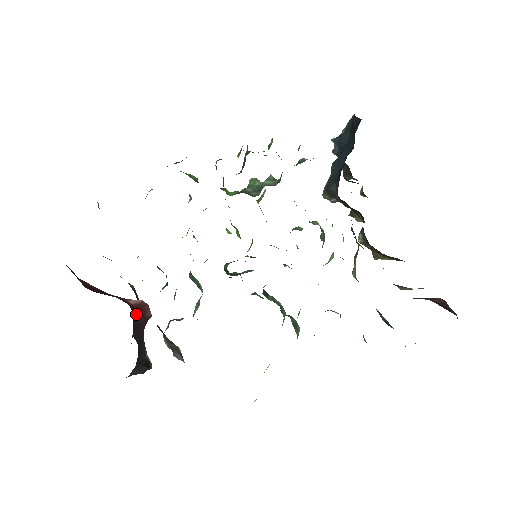
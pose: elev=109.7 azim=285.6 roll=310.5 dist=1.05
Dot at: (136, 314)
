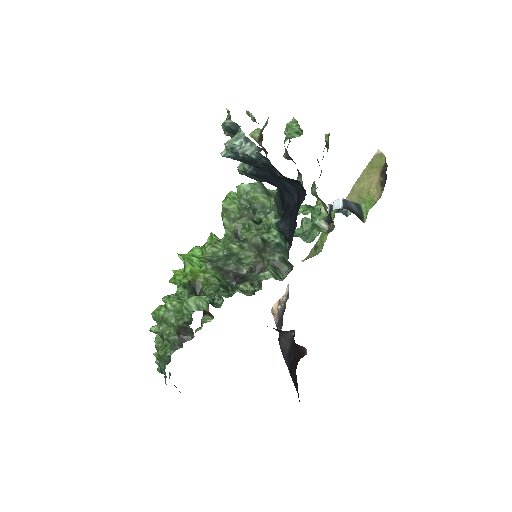
Dot at: occluded
